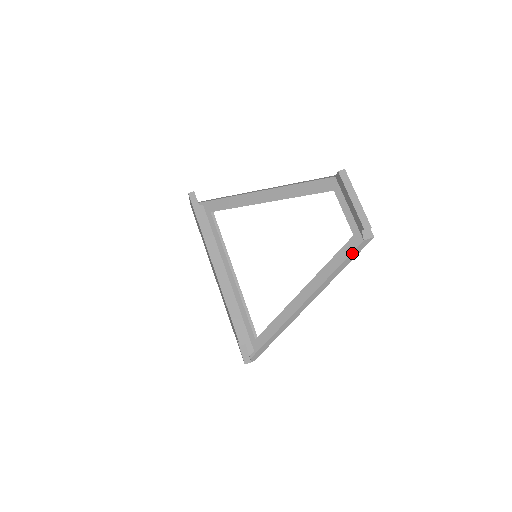
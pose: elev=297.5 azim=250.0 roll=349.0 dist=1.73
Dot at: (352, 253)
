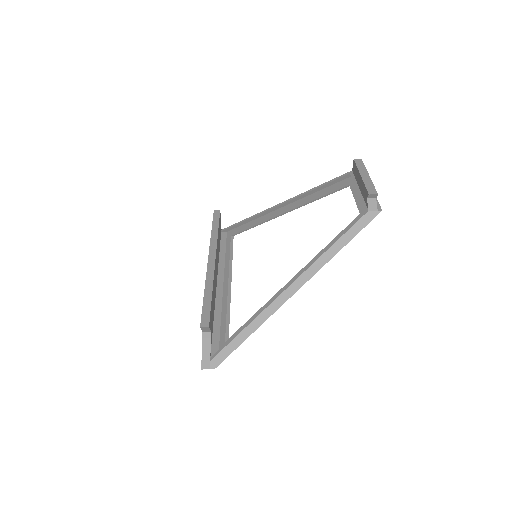
Dot at: (354, 226)
